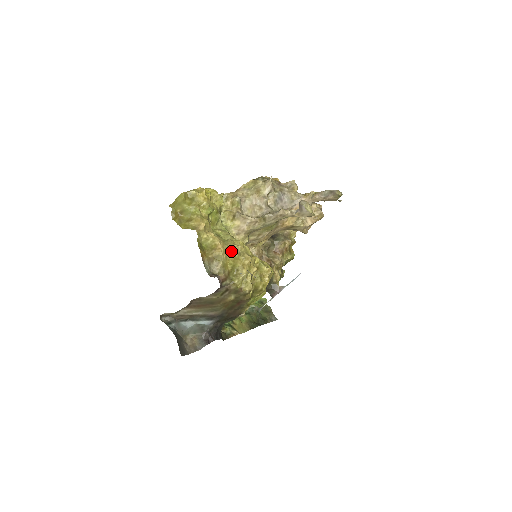
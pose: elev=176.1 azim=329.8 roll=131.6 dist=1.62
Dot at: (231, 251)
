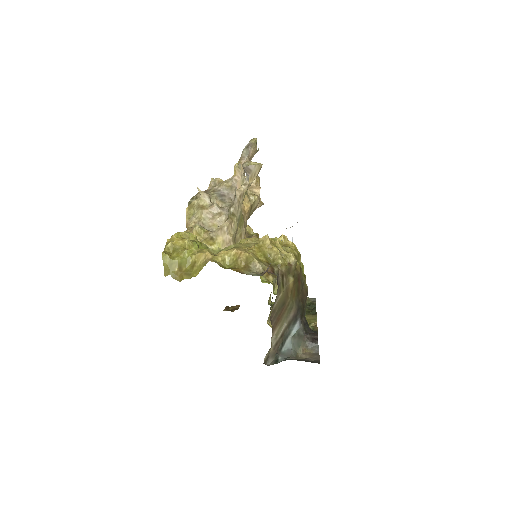
Dot at: (249, 248)
